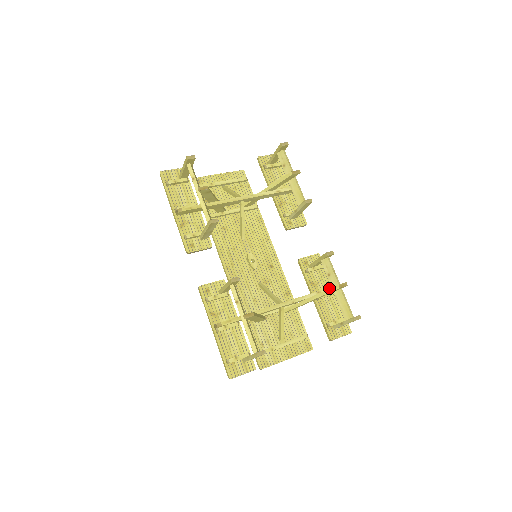
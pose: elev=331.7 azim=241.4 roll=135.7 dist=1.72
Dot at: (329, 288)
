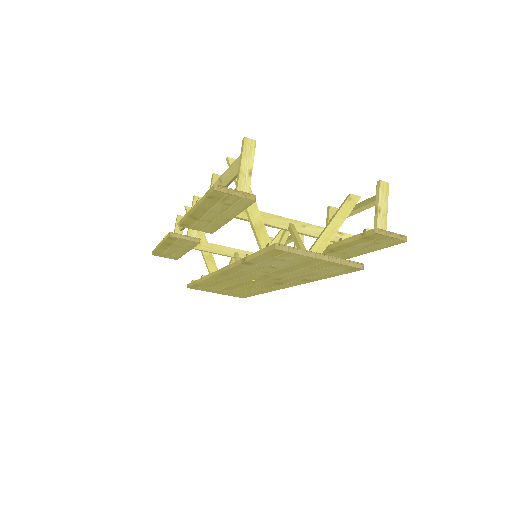
Dot at: occluded
